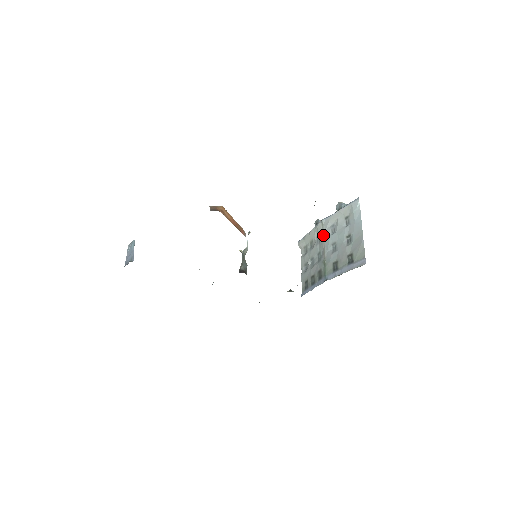
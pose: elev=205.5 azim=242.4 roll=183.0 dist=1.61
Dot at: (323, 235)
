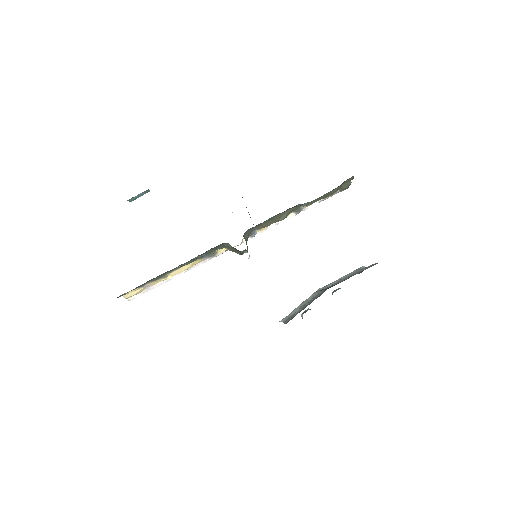
Dot at: occluded
